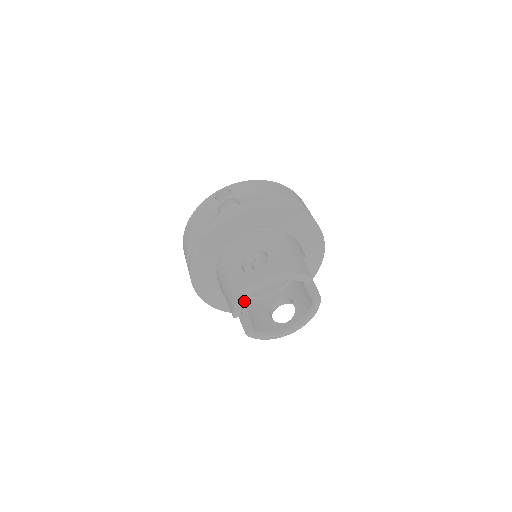
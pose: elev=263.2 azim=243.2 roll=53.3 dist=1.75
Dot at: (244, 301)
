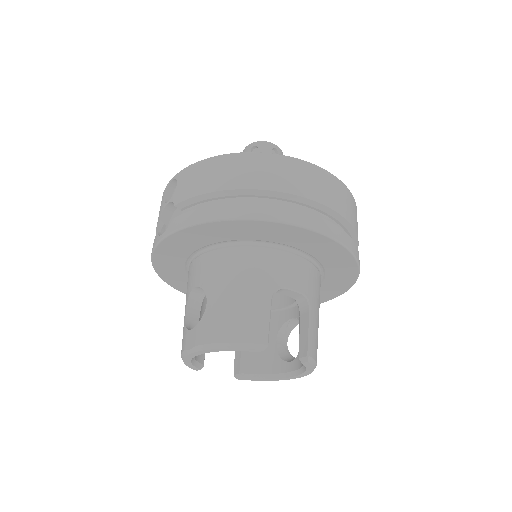
Dot at: (188, 362)
